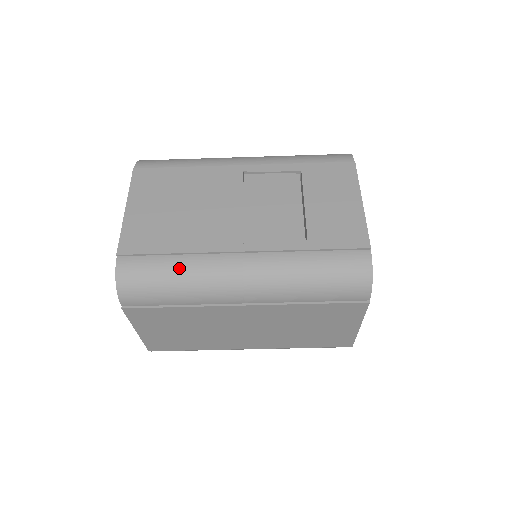
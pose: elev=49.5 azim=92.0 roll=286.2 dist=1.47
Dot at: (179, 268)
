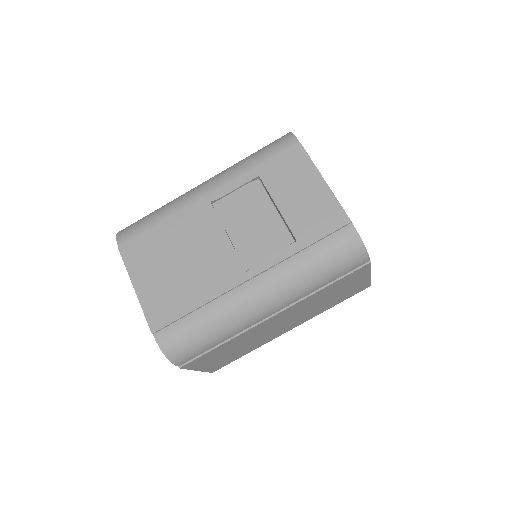
Dot at: (207, 319)
